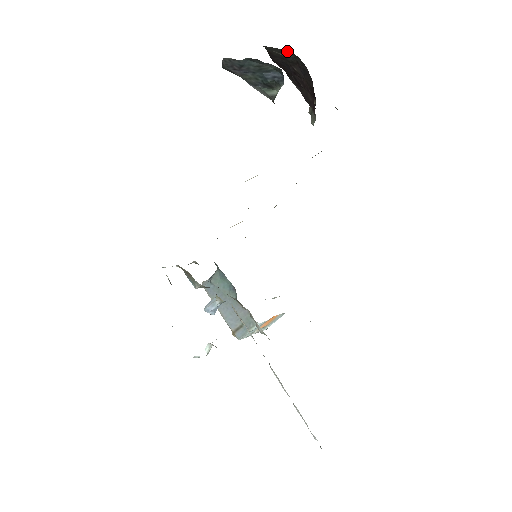
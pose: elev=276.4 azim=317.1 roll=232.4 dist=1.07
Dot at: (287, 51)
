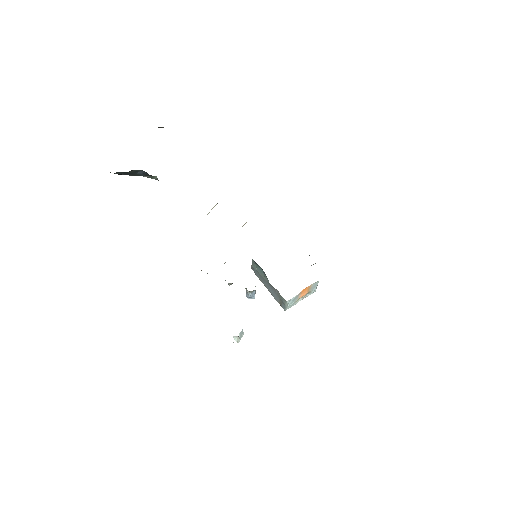
Dot at: occluded
